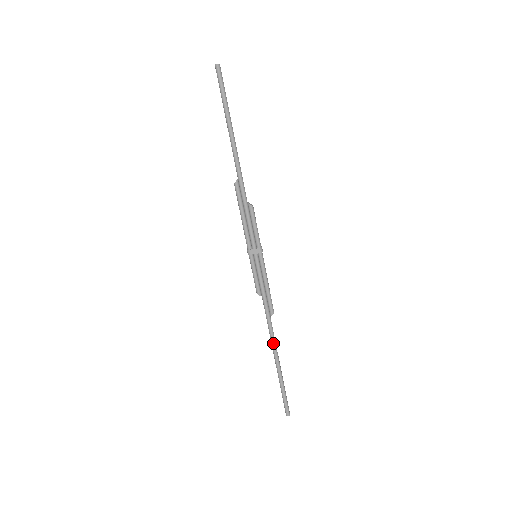
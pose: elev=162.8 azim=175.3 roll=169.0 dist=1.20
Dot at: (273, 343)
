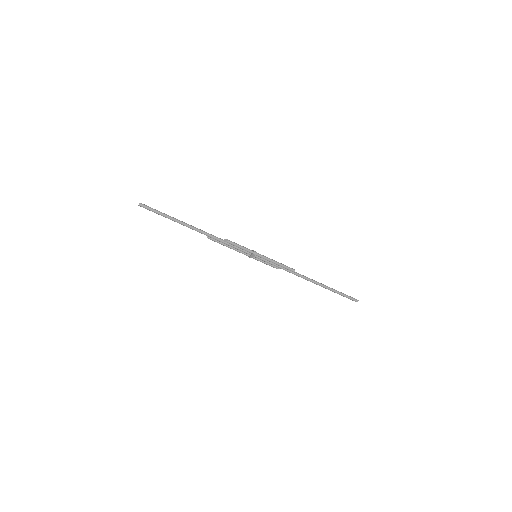
Dot at: (310, 281)
